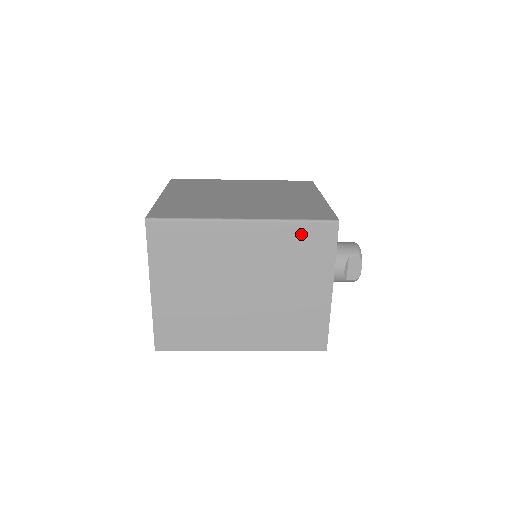
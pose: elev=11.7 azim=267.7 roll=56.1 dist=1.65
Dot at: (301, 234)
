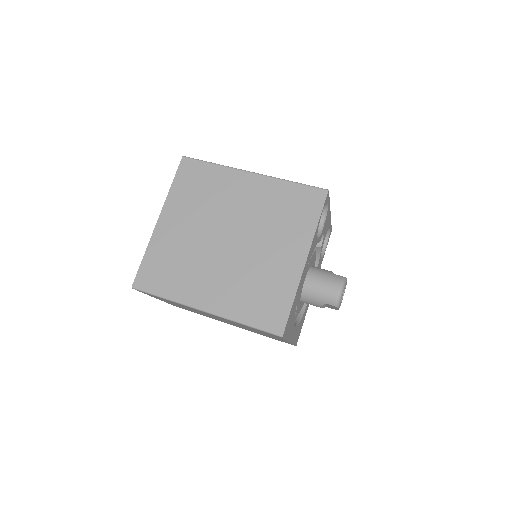
Dot at: (253, 328)
